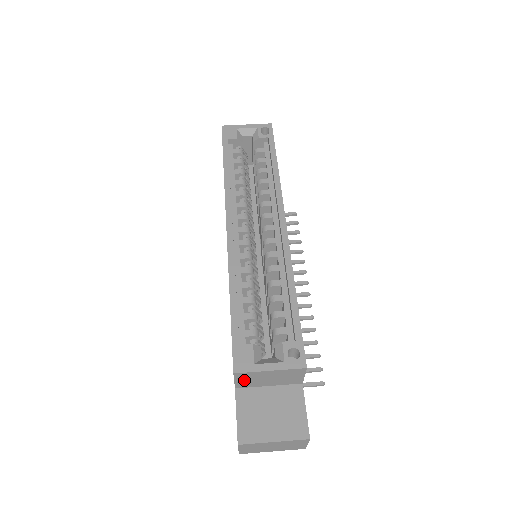
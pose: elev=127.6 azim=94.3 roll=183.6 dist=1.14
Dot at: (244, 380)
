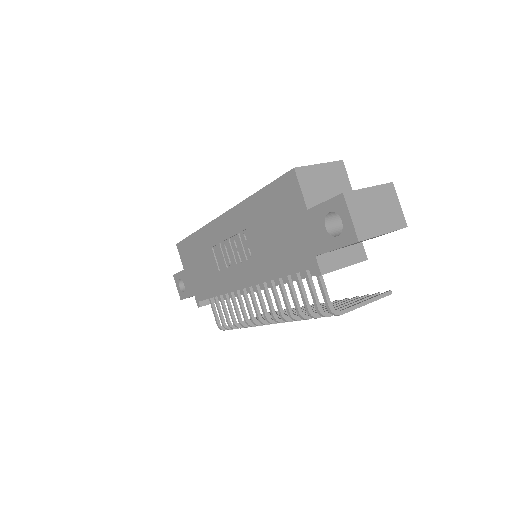
Dot at: (308, 187)
